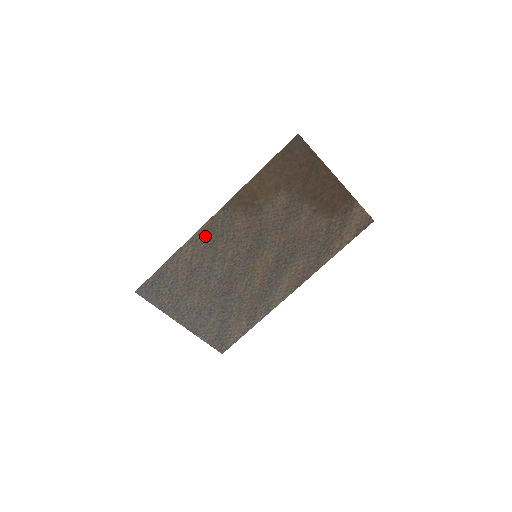
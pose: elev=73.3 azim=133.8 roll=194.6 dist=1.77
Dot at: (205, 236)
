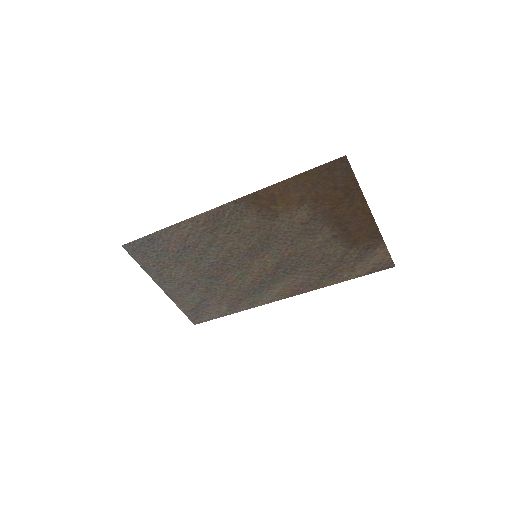
Dot at: (208, 220)
